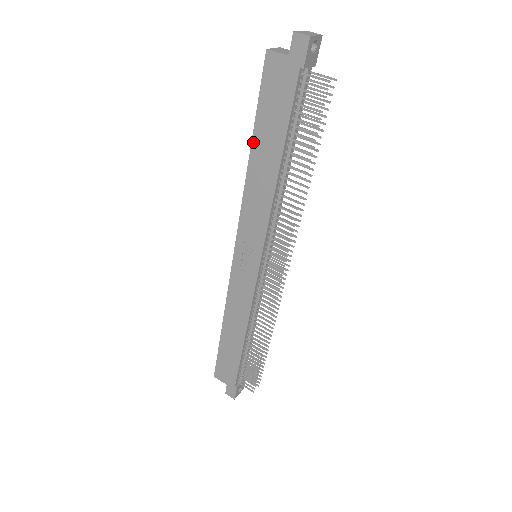
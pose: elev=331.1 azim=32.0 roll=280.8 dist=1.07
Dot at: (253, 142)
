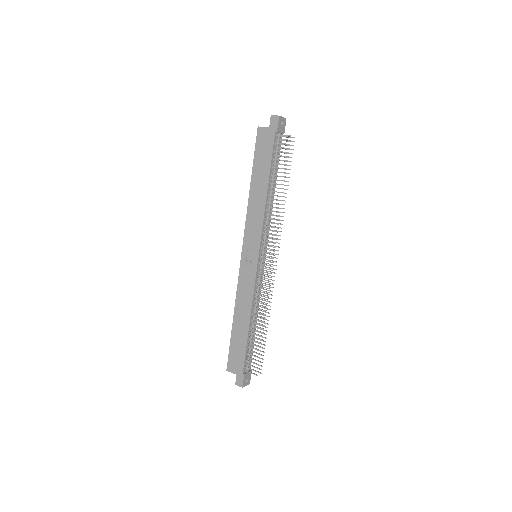
Dot at: (252, 177)
